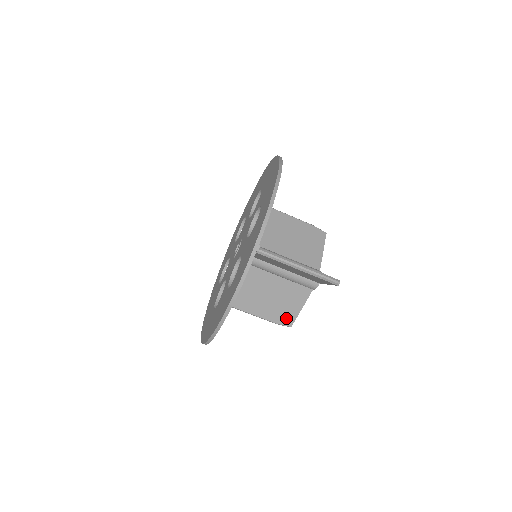
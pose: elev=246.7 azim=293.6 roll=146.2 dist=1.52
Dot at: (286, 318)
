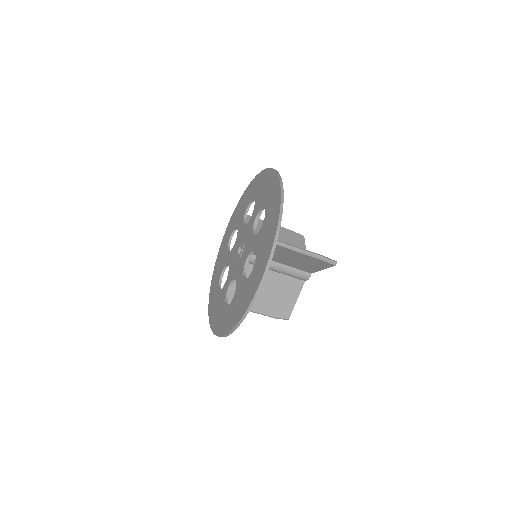
Dot at: (284, 311)
